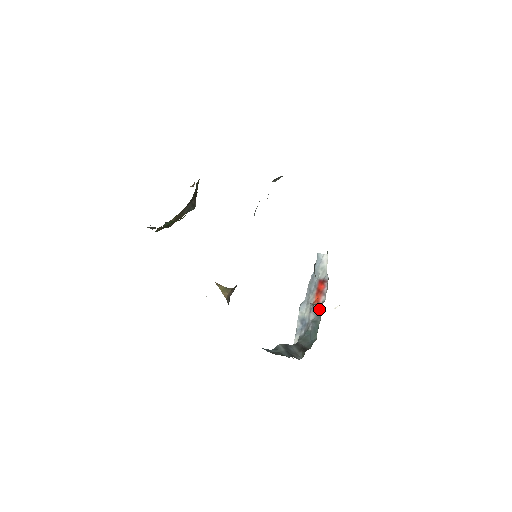
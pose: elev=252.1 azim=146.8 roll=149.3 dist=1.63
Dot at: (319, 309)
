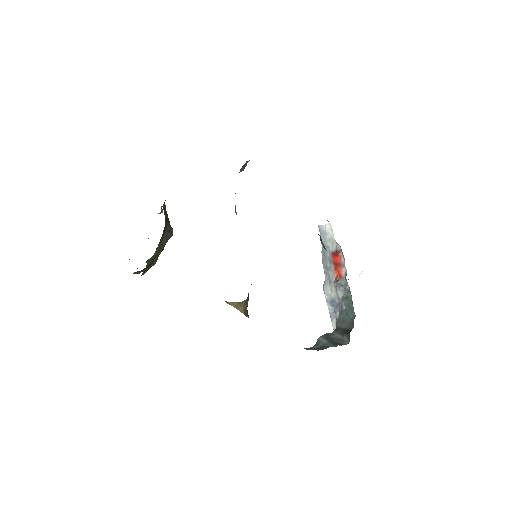
Dot at: (345, 283)
